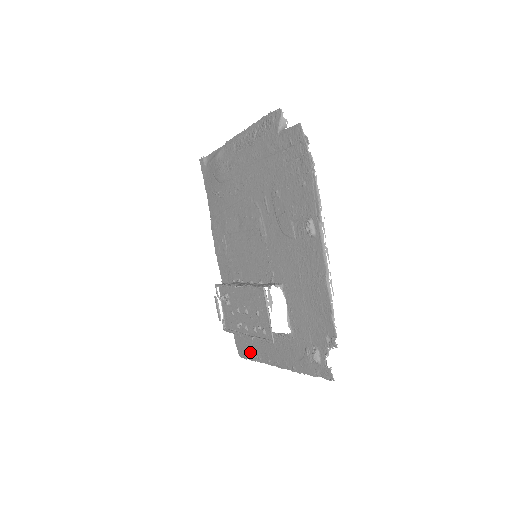
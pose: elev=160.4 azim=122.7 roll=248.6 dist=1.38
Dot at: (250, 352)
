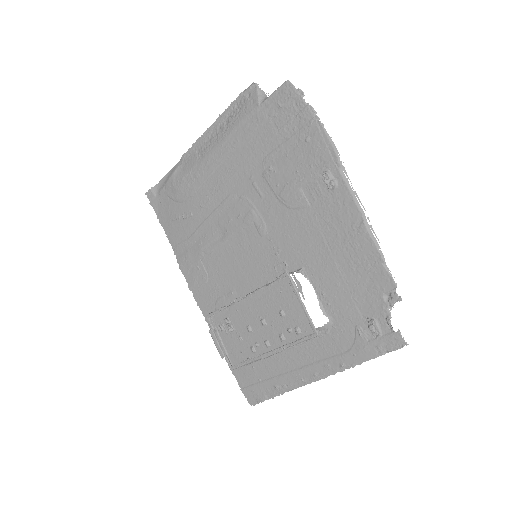
Dot at: (268, 388)
